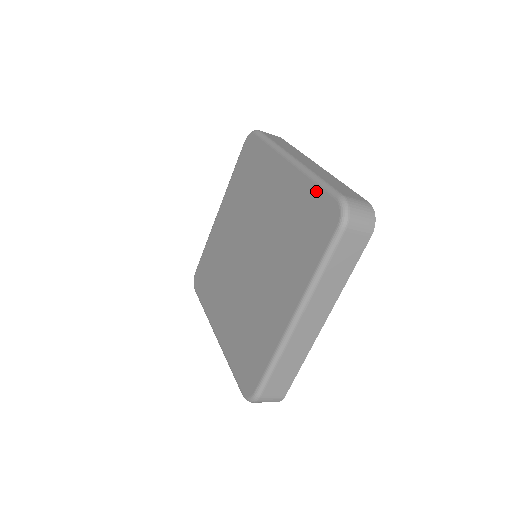
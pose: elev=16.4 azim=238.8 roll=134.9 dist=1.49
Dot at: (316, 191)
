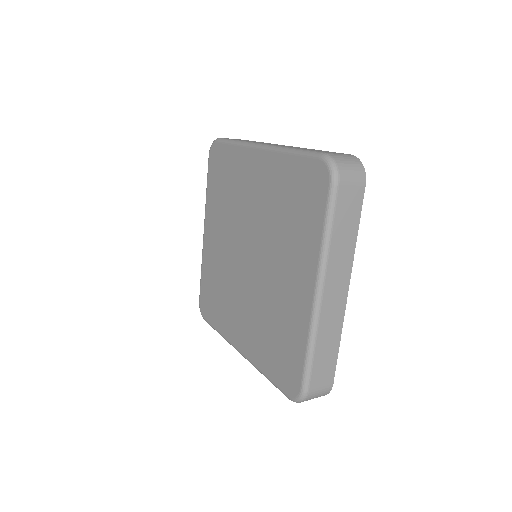
Dot at: (301, 358)
